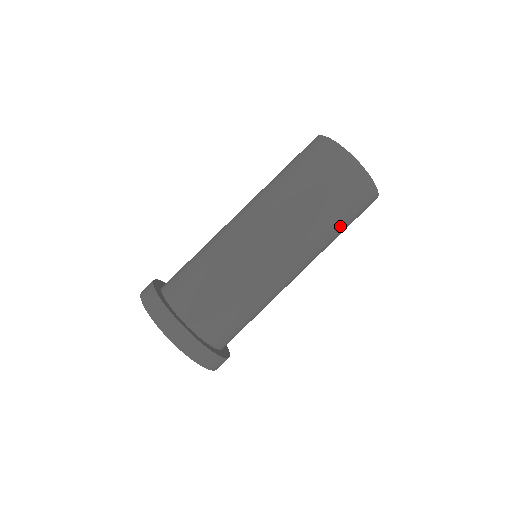
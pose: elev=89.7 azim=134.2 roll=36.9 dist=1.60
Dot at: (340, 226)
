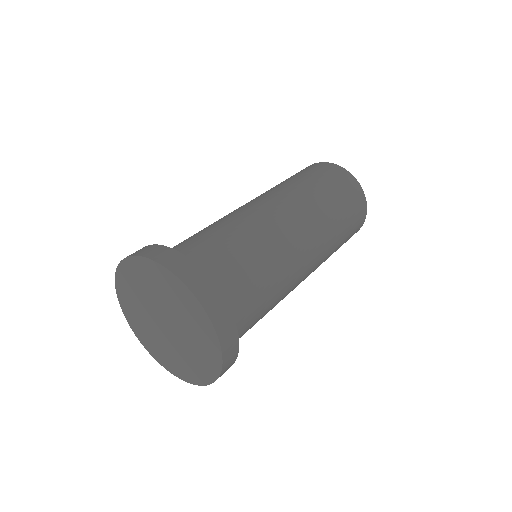
Dot at: (336, 205)
